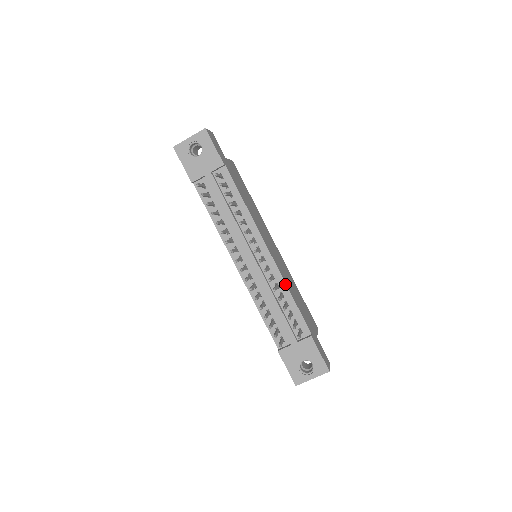
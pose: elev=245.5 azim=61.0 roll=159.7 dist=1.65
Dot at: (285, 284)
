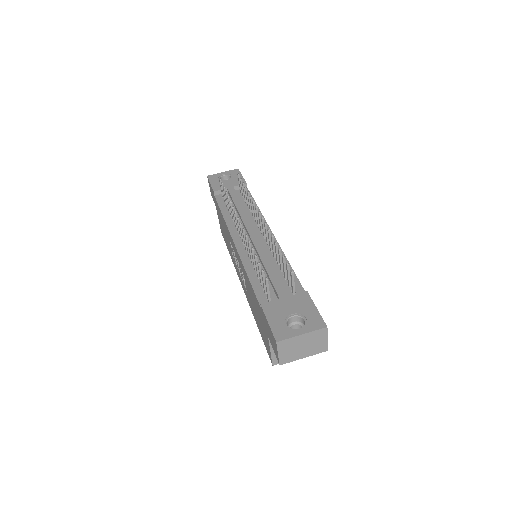
Dot at: (284, 255)
